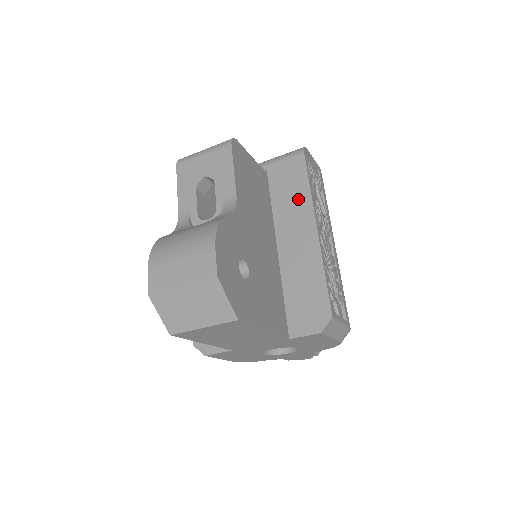
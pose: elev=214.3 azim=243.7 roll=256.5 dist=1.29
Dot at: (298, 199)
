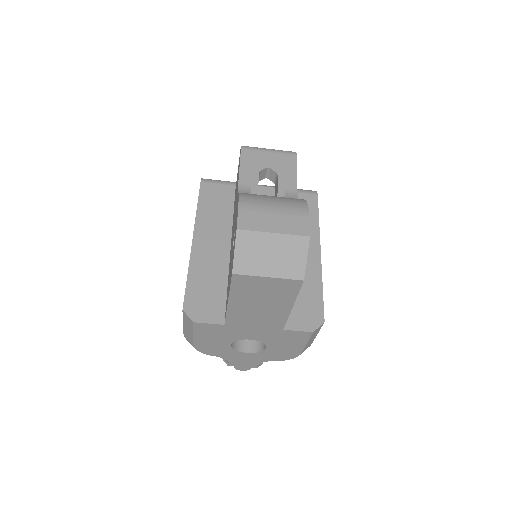
Dot at: occluded
